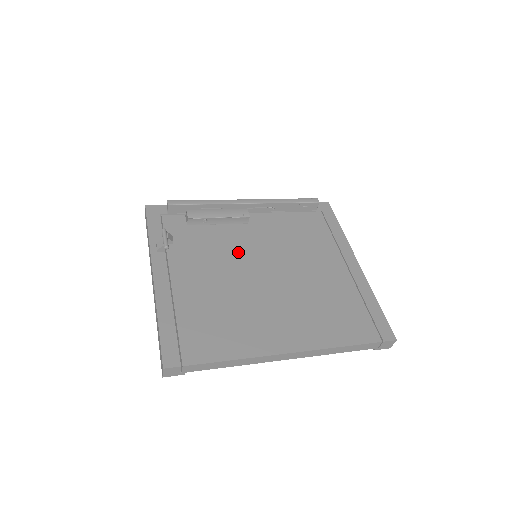
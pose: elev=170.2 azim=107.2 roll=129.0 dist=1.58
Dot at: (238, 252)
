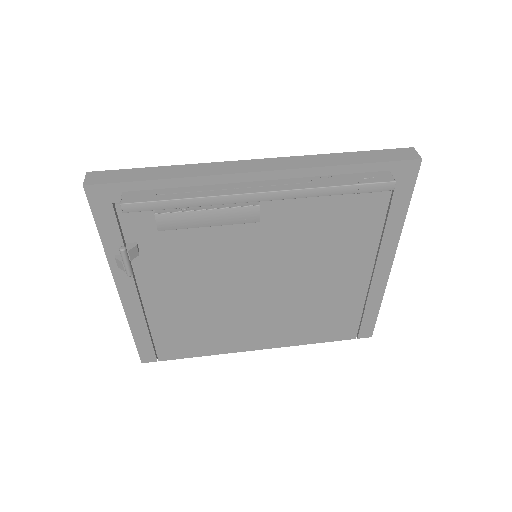
Dot at: (231, 259)
